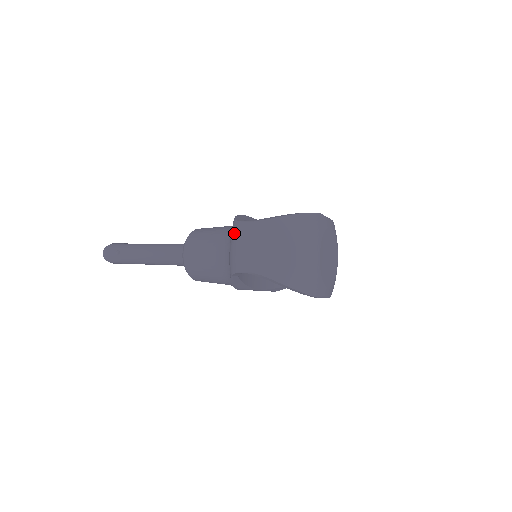
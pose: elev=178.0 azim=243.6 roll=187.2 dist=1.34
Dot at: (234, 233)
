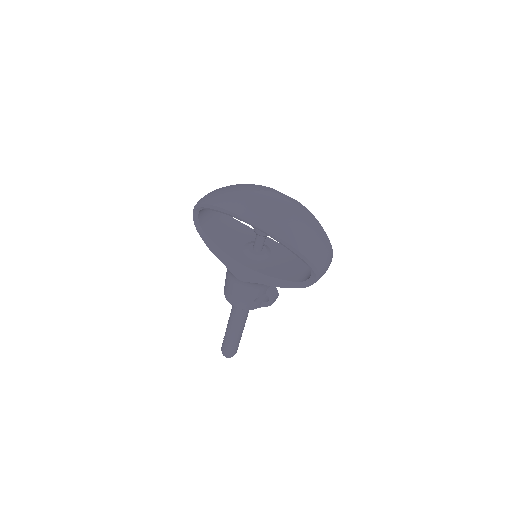
Dot at: occluded
